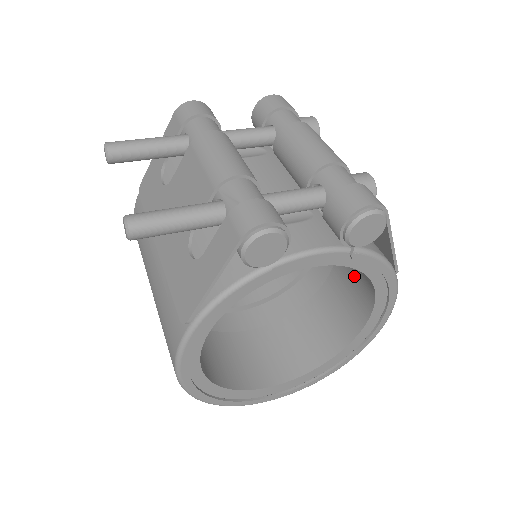
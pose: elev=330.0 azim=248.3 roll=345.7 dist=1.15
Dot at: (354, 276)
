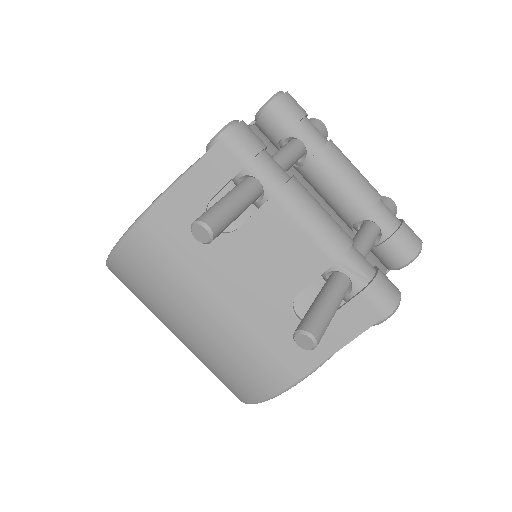
Dot at: occluded
